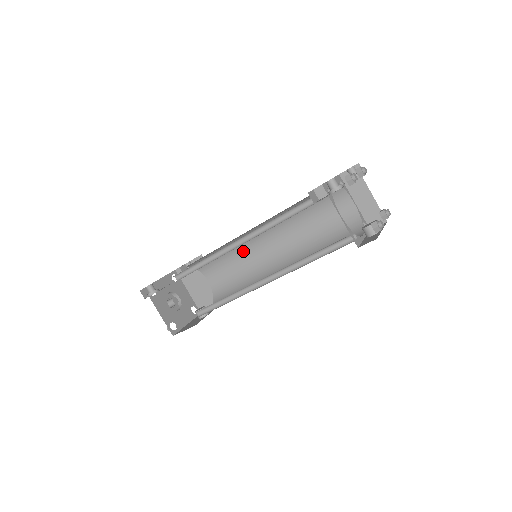
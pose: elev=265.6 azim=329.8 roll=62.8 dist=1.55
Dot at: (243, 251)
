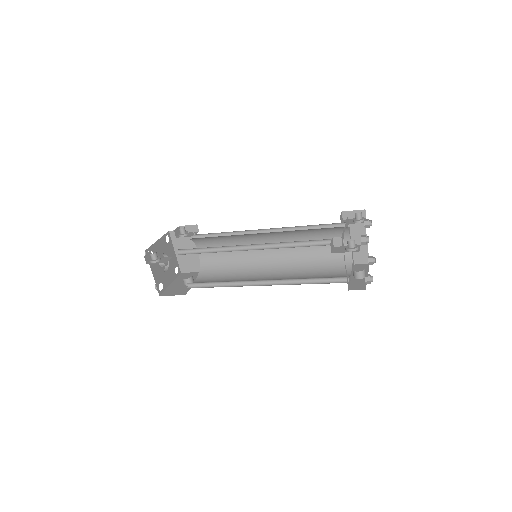
Dot at: (241, 241)
